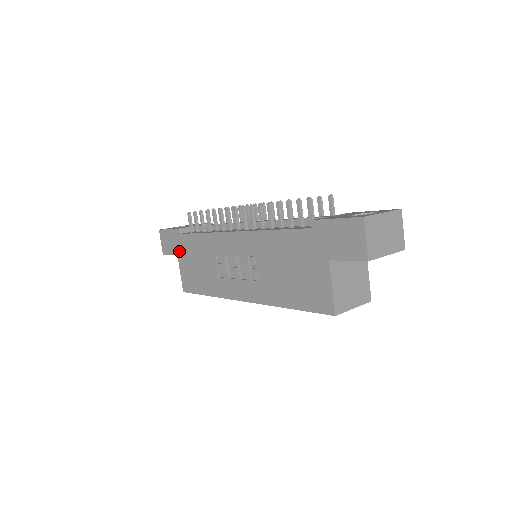
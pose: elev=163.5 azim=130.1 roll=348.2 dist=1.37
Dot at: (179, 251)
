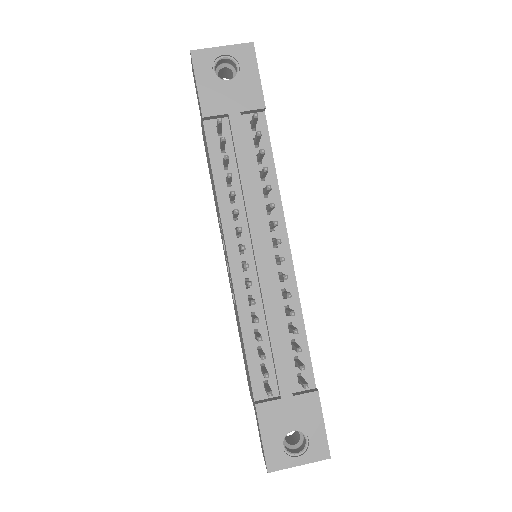
Dot at: (201, 120)
